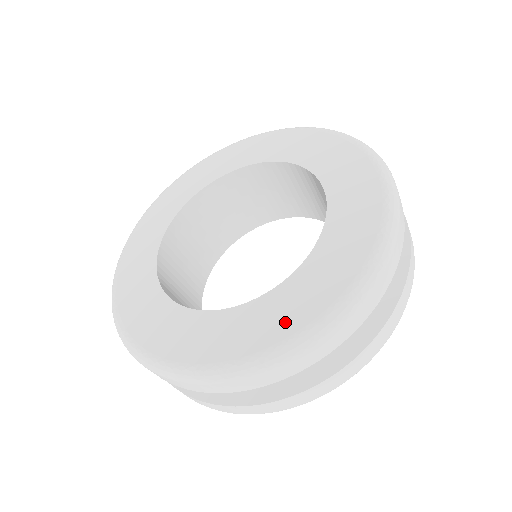
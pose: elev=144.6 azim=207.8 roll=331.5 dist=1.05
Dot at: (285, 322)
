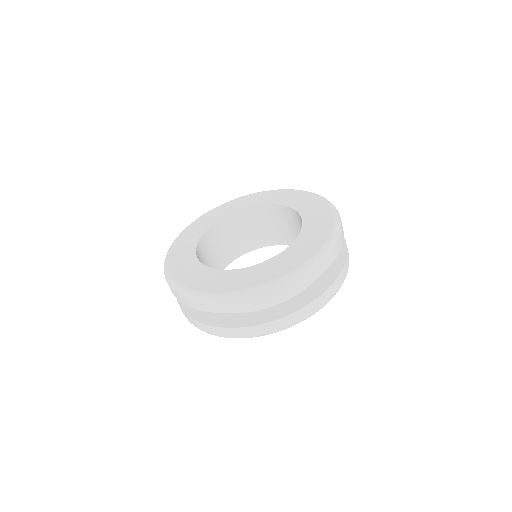
Dot at: (320, 235)
